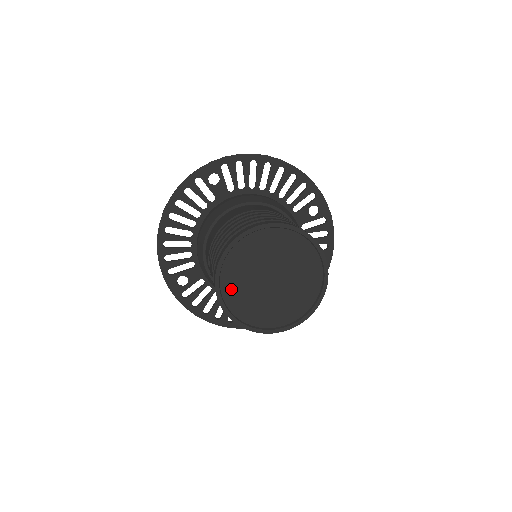
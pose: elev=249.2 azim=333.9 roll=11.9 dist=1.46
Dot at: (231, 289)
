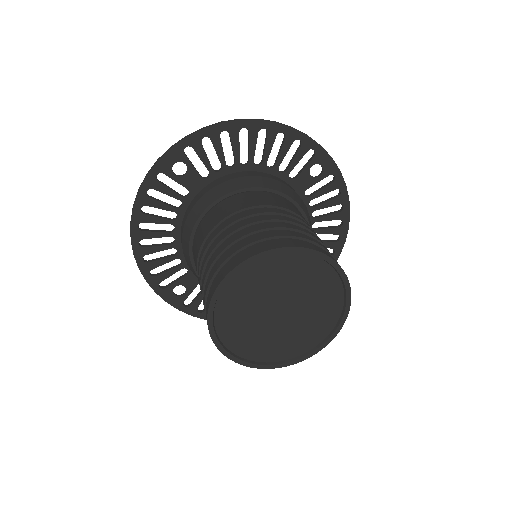
Dot at: (232, 335)
